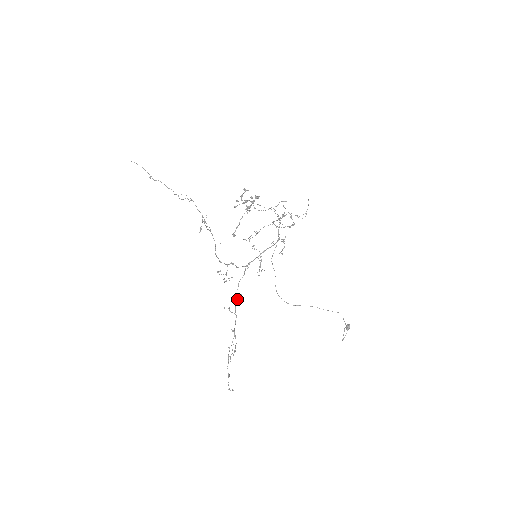
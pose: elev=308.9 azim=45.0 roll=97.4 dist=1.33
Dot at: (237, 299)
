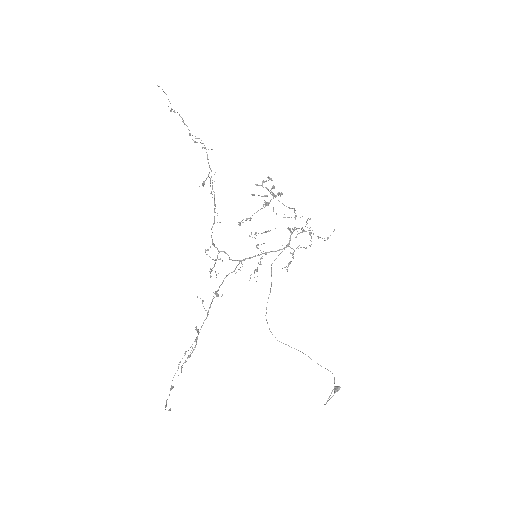
Dot at: (216, 293)
